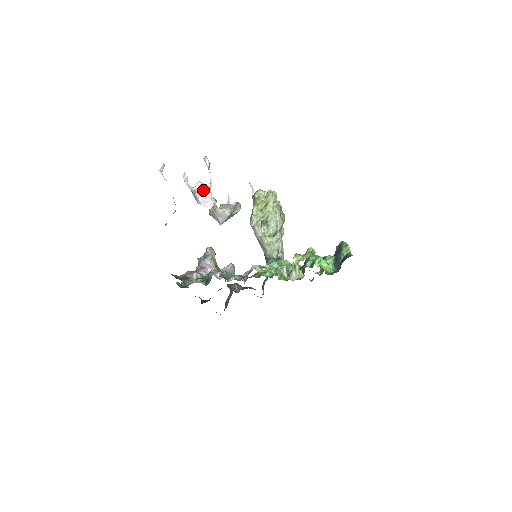
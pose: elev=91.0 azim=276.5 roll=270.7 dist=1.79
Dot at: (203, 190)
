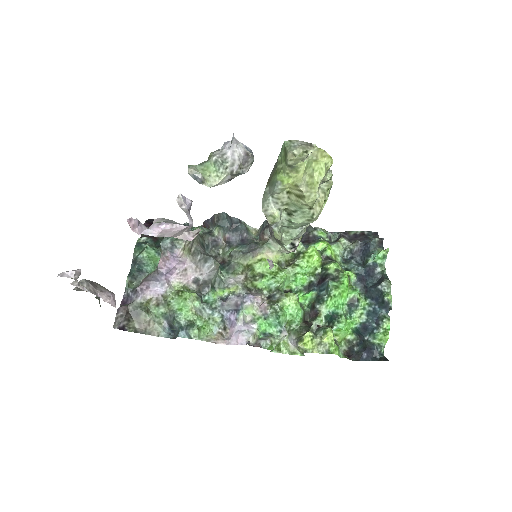
Dot at: (172, 233)
